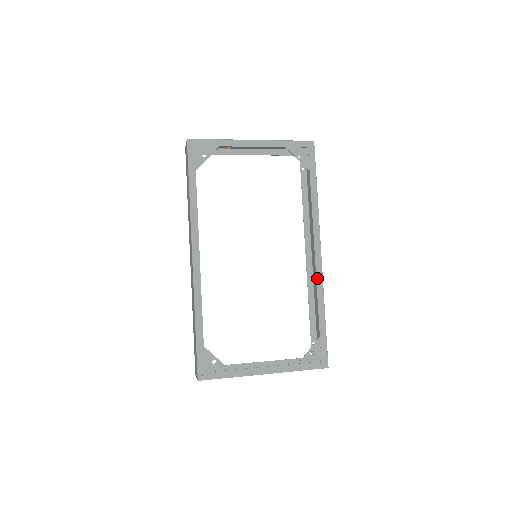
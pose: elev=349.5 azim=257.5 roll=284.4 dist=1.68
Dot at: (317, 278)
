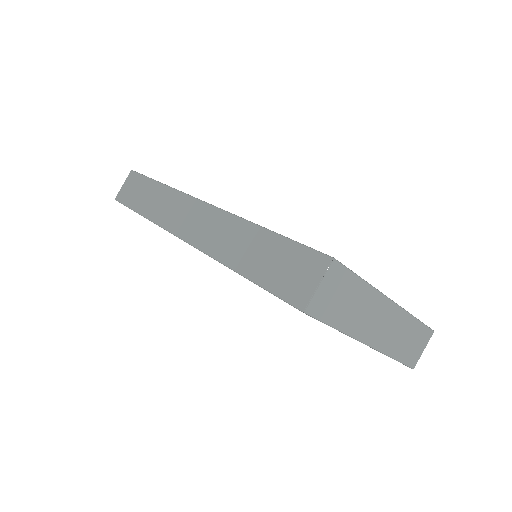
Dot at: occluded
